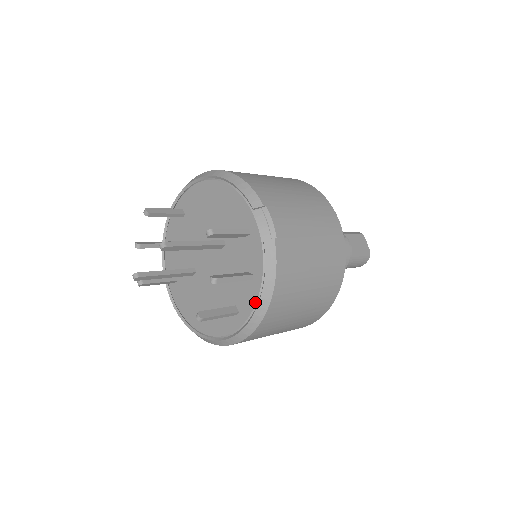
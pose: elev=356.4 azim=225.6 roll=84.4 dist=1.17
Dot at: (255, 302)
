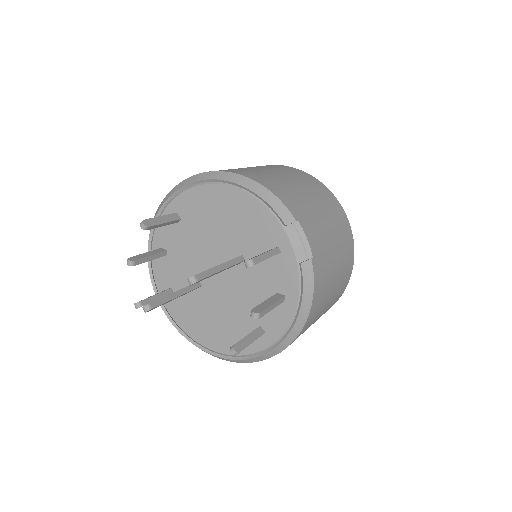
Dot at: (288, 324)
